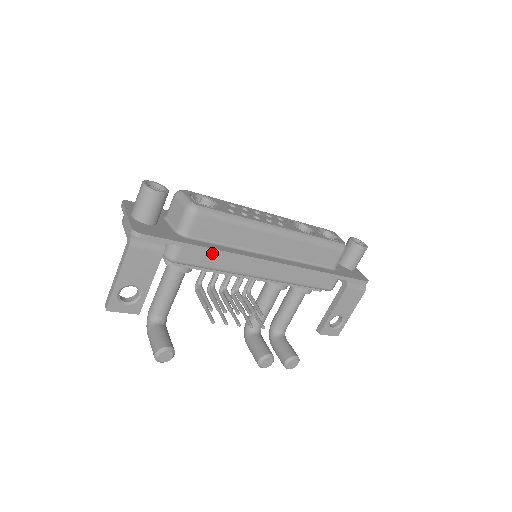
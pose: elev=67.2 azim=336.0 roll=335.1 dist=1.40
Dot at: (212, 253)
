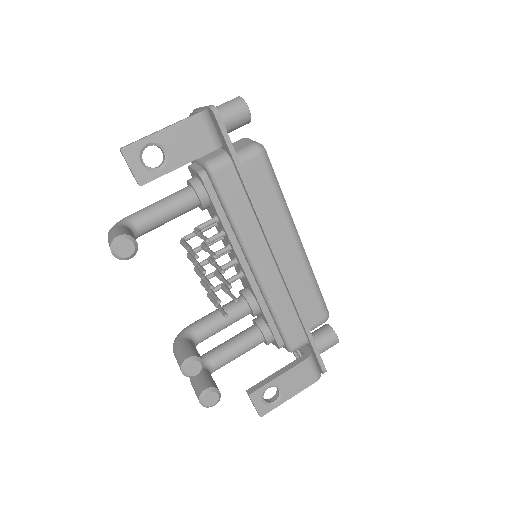
Dot at: (244, 197)
